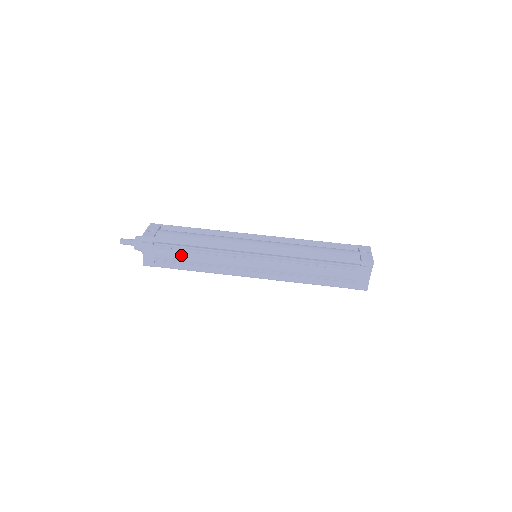
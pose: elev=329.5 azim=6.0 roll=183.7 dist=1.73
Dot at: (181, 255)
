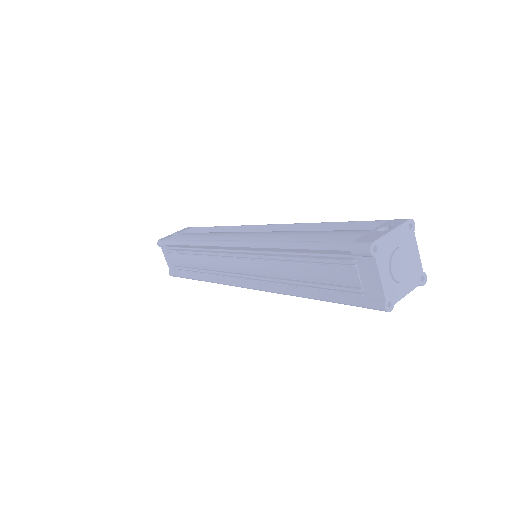
Dot at: (185, 259)
